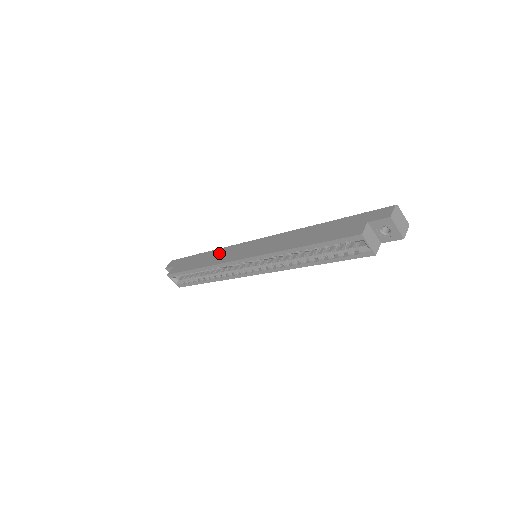
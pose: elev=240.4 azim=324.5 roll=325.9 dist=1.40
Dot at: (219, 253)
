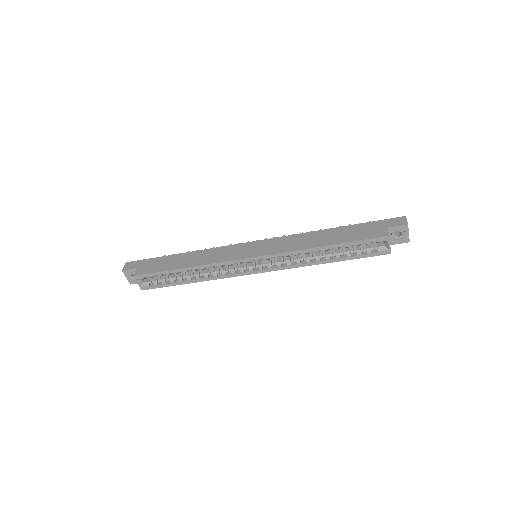
Dot at: (209, 253)
